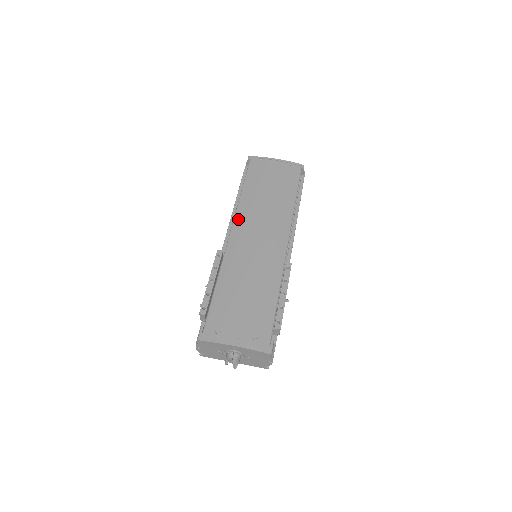
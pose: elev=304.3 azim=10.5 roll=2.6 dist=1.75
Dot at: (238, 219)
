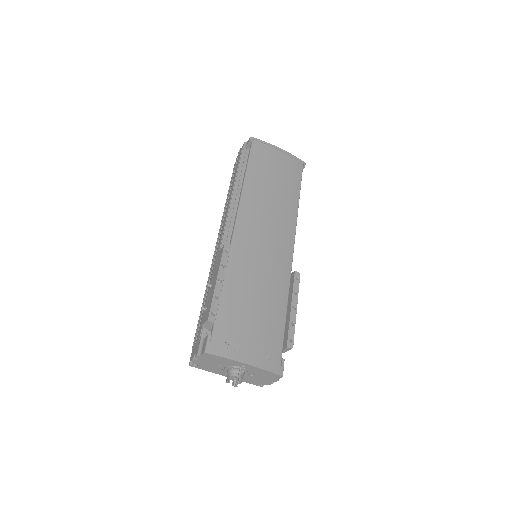
Dot at: (243, 210)
